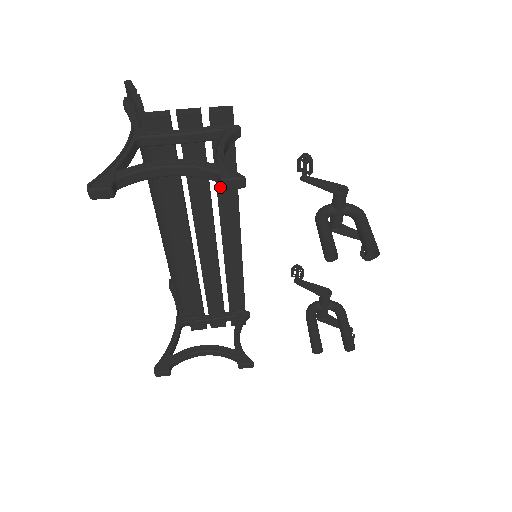
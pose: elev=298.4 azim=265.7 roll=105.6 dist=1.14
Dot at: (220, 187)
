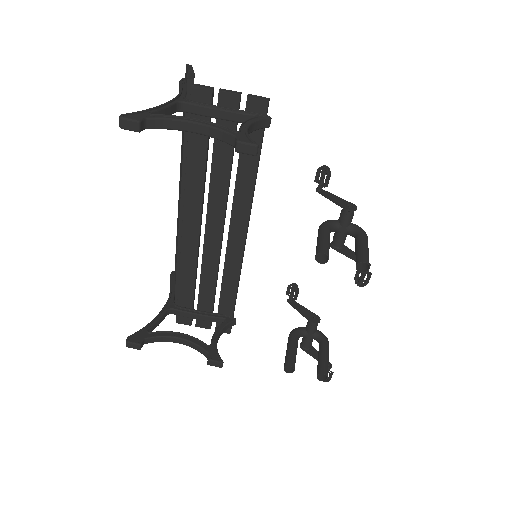
Dot at: (240, 174)
